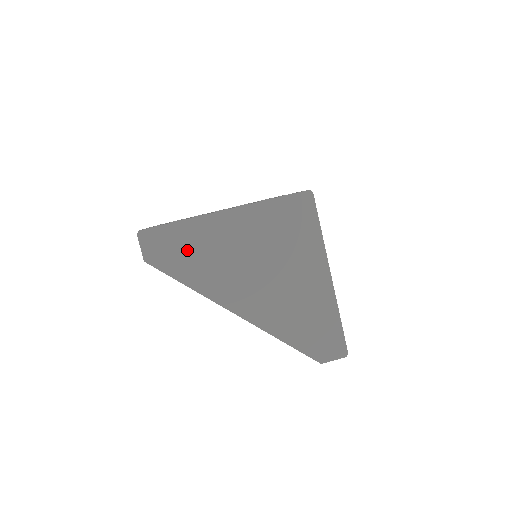
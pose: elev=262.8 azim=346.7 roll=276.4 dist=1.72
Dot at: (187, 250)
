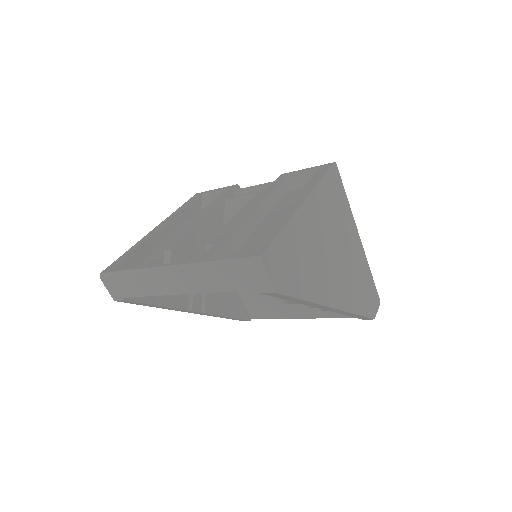
Dot at: (296, 259)
